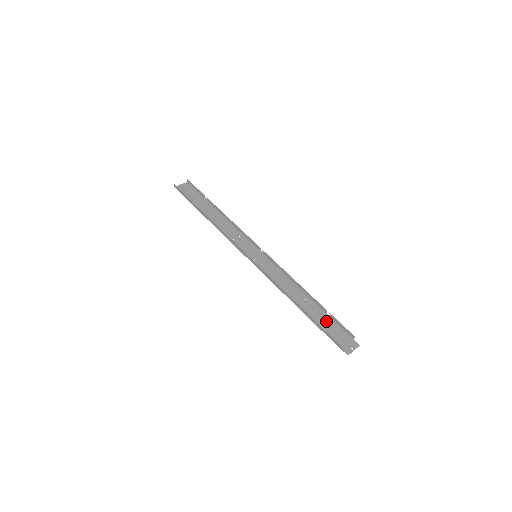
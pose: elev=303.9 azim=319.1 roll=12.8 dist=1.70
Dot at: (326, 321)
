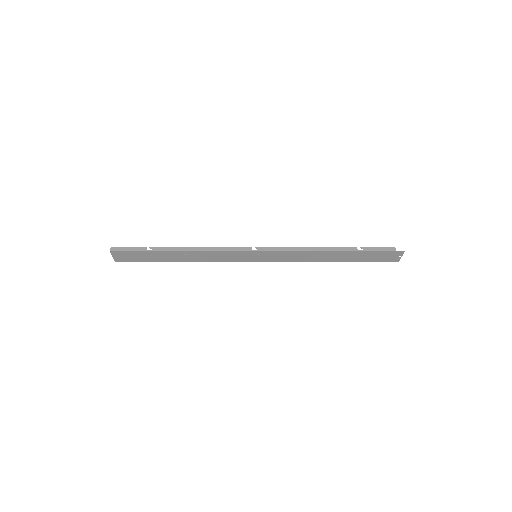
Dot at: (362, 257)
